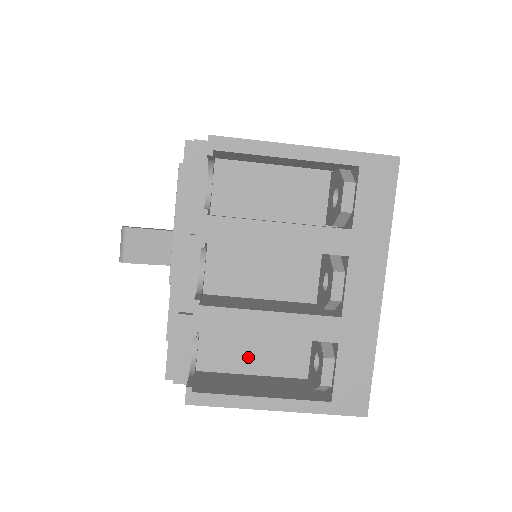
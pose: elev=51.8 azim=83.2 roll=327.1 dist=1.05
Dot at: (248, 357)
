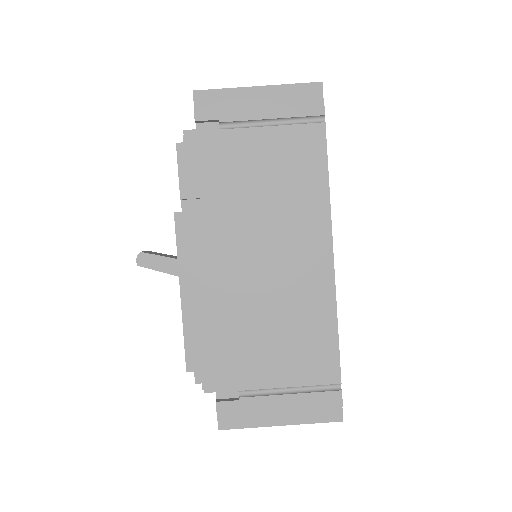
Dot at: occluded
